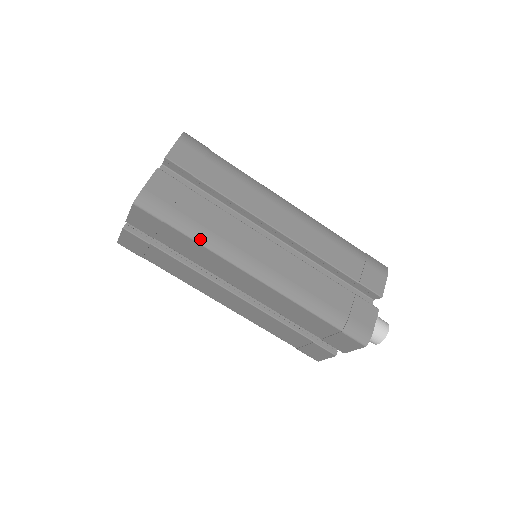
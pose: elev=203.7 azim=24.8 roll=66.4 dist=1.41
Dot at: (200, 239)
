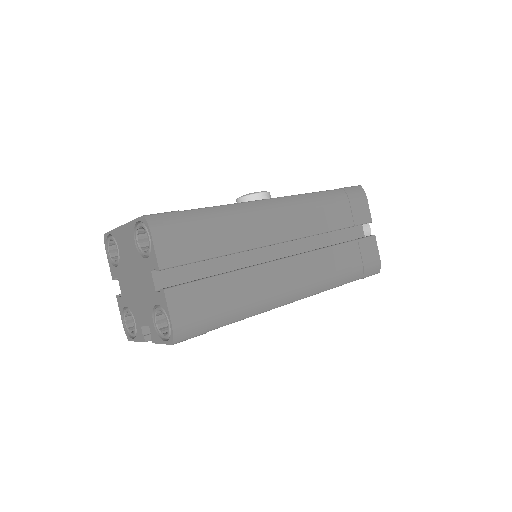
Dot at: (242, 316)
